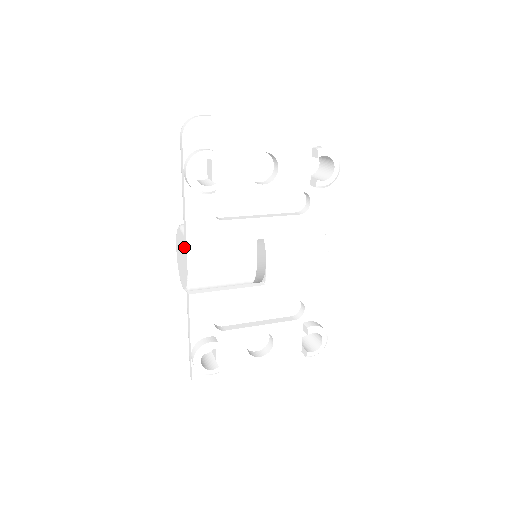
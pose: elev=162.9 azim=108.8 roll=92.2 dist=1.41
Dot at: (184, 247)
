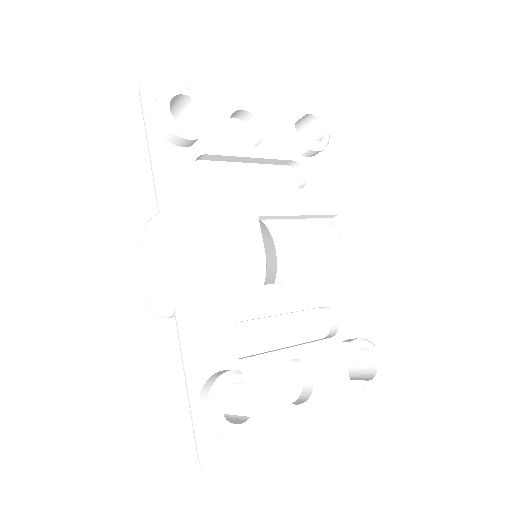
Dot at: (161, 231)
